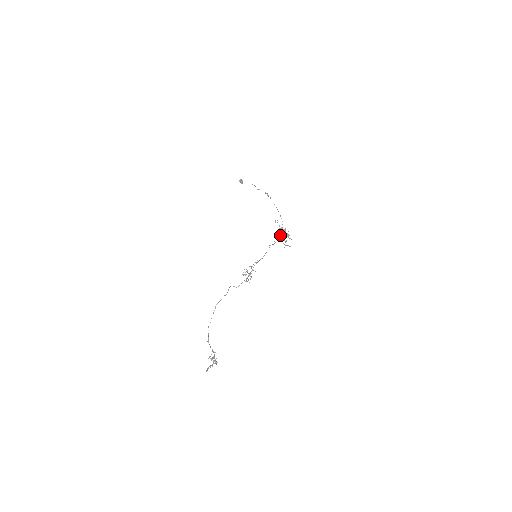
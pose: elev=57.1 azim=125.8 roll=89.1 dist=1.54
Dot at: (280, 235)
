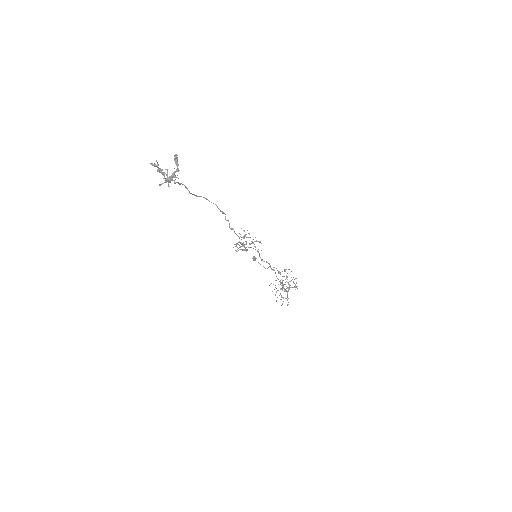
Dot at: occluded
